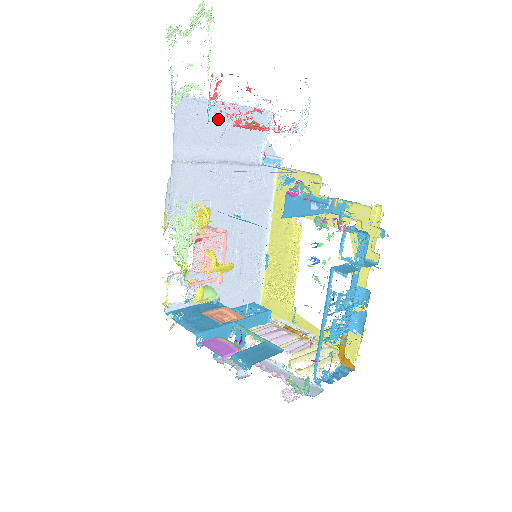
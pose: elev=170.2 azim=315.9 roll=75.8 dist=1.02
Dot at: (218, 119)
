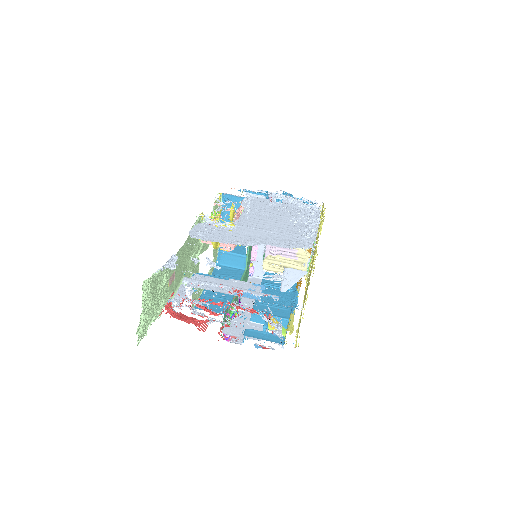
Dot at: (220, 268)
